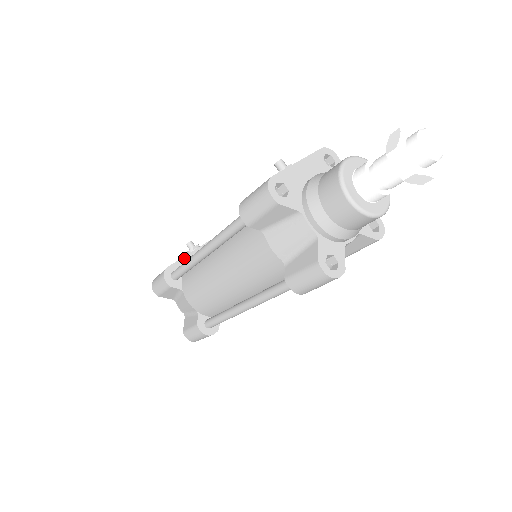
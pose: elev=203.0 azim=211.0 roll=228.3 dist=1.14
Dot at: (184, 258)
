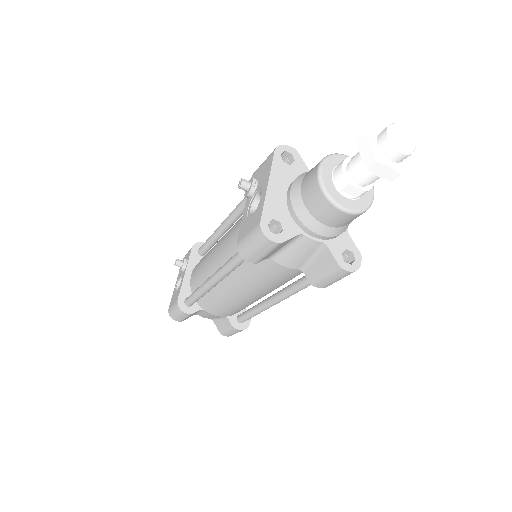
Dot at: (184, 281)
